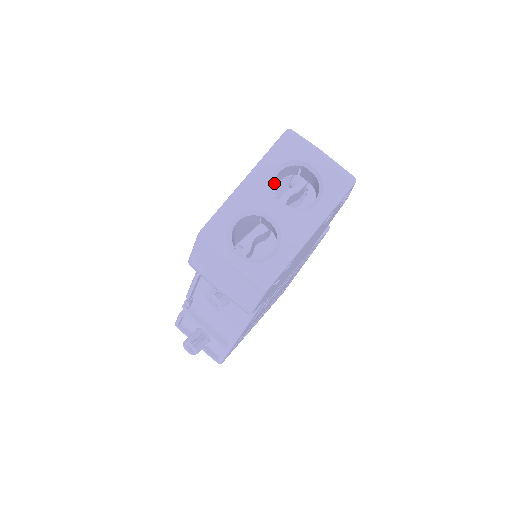
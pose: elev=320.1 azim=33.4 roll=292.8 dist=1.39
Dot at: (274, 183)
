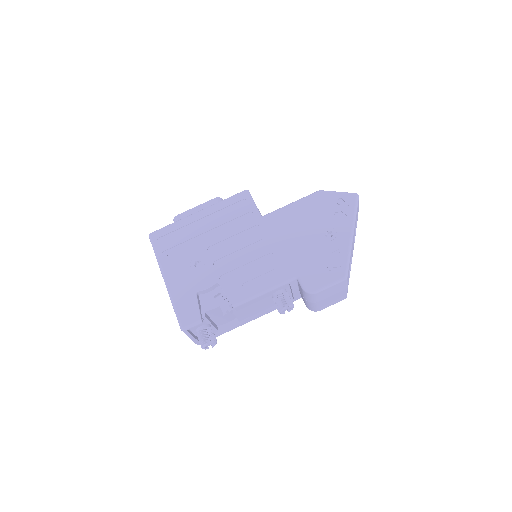
Dot at: occluded
